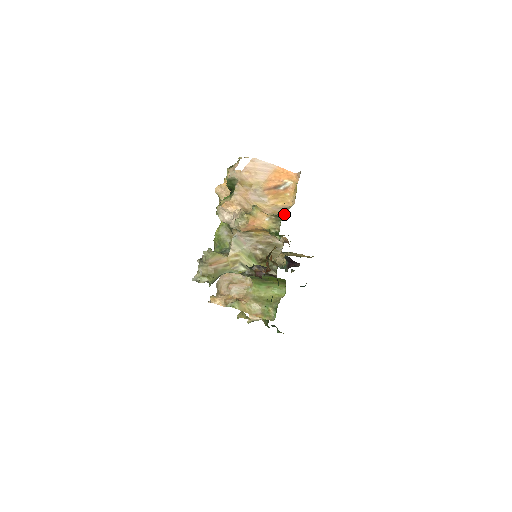
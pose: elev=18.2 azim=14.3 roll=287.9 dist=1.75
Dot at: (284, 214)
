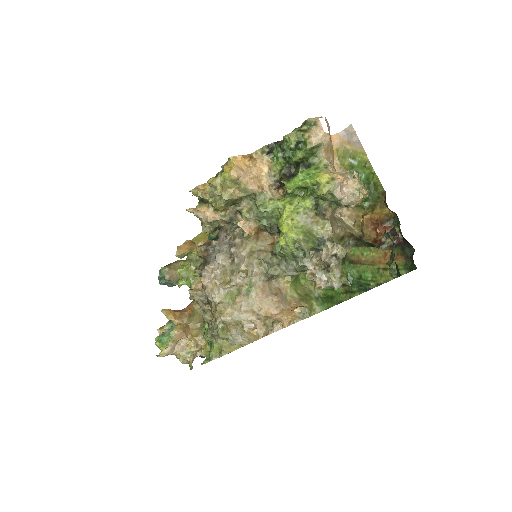
Dot at: occluded
